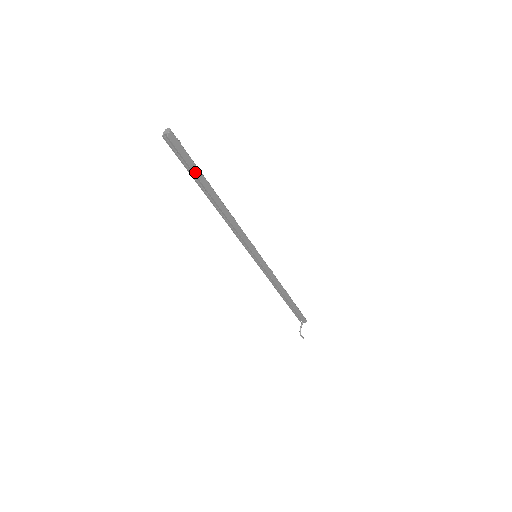
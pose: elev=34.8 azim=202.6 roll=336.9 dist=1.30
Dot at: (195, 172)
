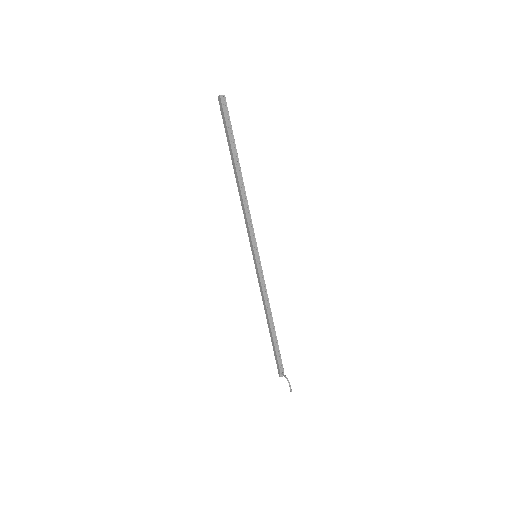
Dot at: (233, 137)
